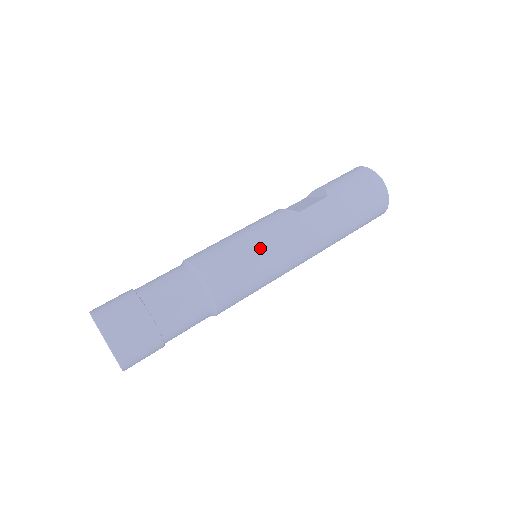
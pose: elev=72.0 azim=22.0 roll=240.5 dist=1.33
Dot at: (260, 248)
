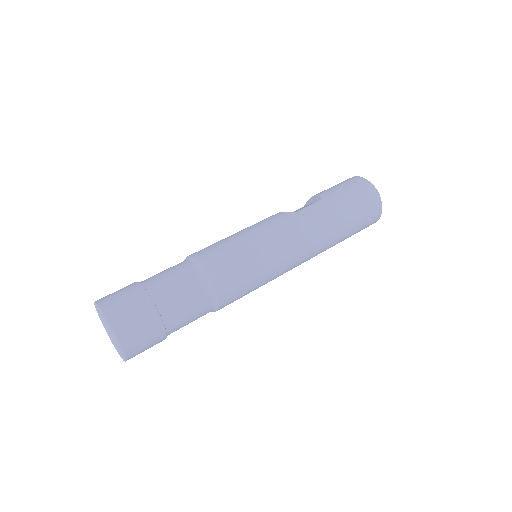
Dot at: (258, 242)
